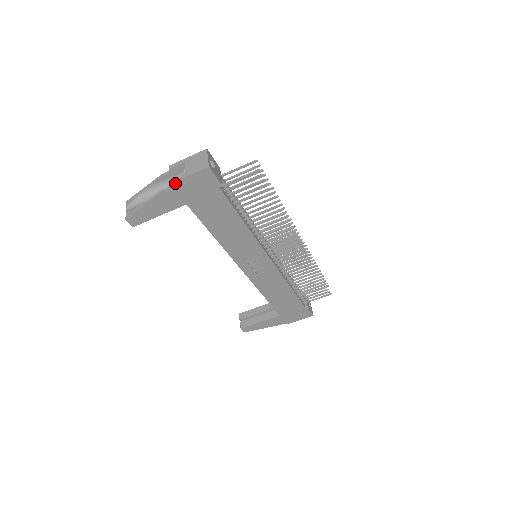
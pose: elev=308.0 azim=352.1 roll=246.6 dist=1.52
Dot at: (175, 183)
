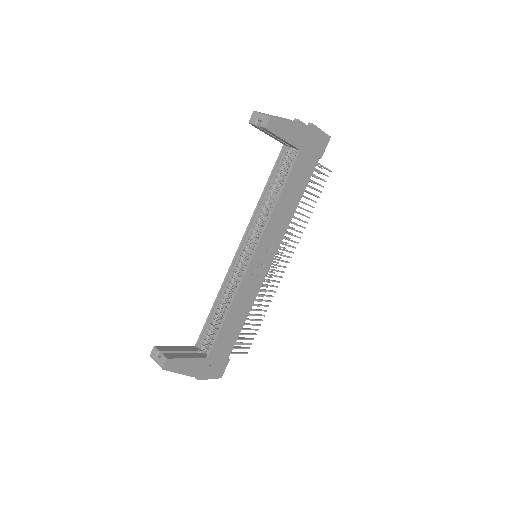
Dot at: (314, 126)
